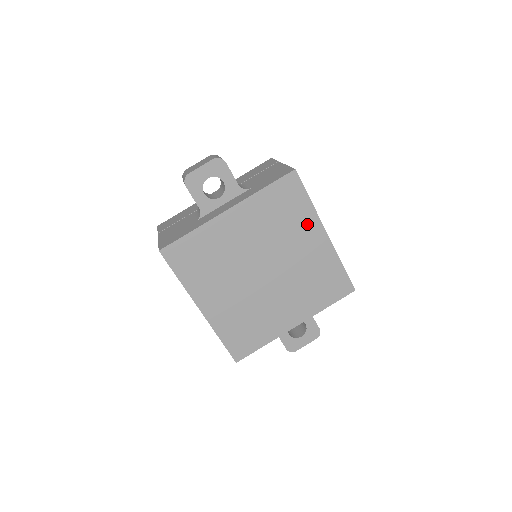
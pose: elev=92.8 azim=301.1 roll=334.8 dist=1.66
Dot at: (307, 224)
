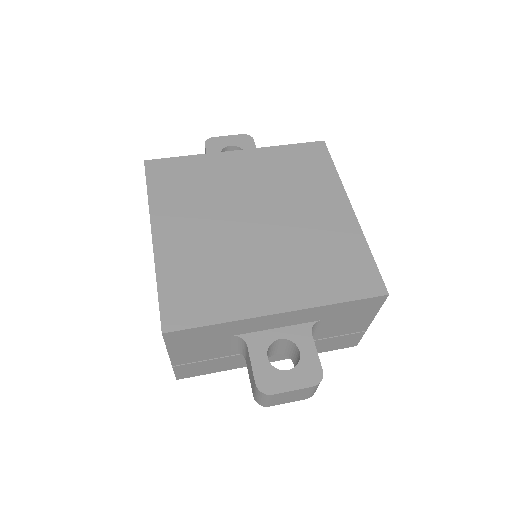
Dot at: (327, 191)
